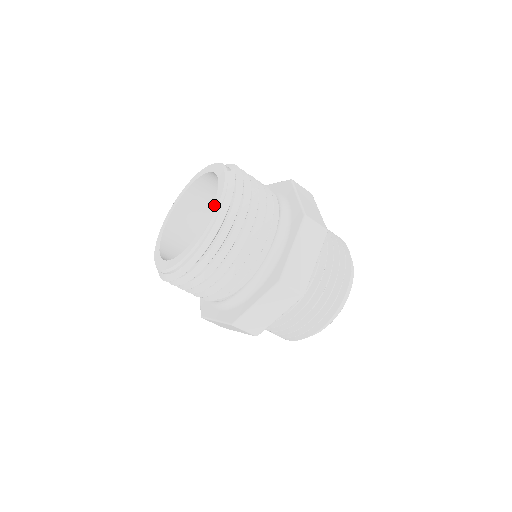
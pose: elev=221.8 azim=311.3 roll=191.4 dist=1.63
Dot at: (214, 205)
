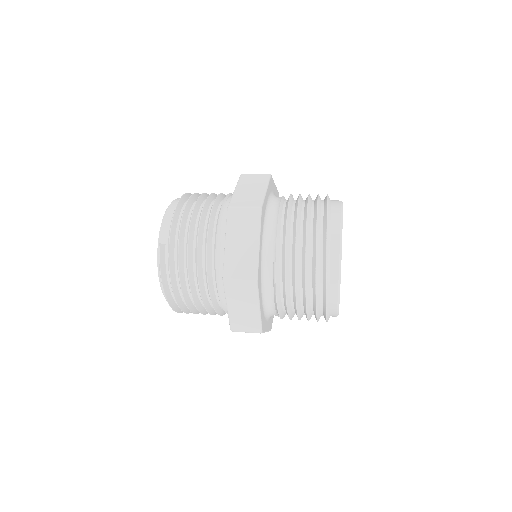
Dot at: occluded
